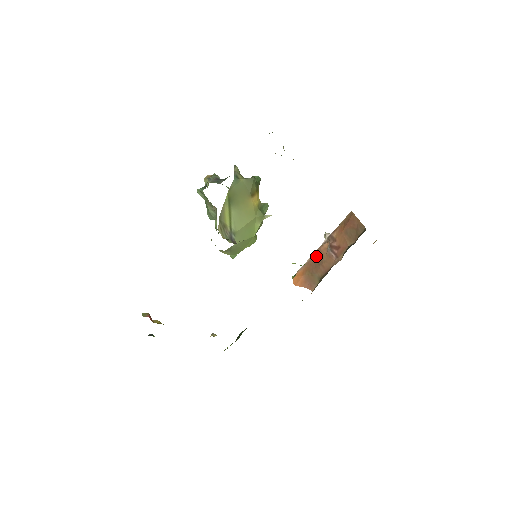
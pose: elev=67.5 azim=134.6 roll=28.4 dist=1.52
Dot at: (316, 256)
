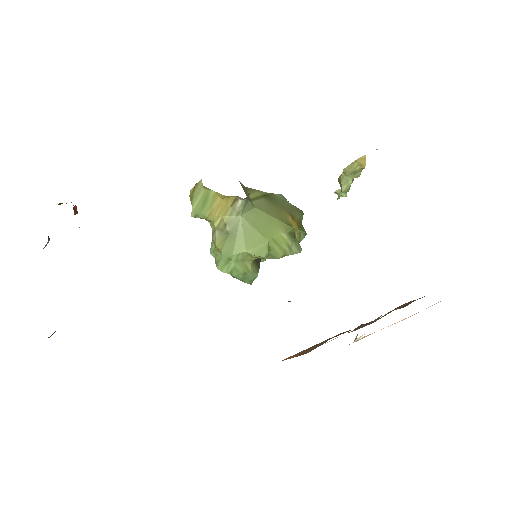
Dot at: occluded
